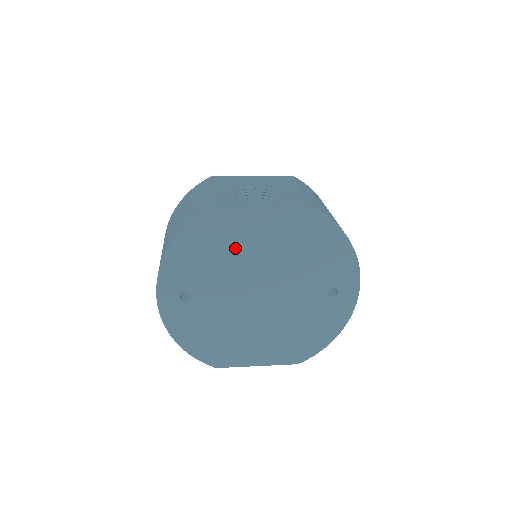
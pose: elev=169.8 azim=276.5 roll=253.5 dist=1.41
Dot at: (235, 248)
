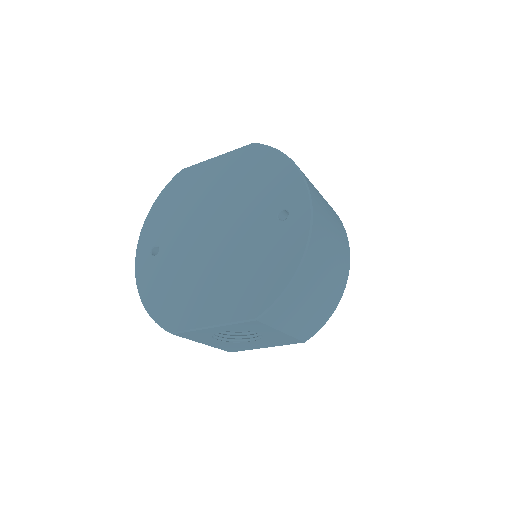
Dot at: (194, 195)
